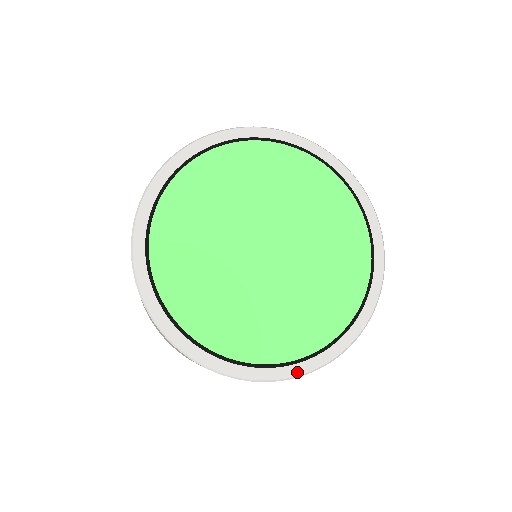
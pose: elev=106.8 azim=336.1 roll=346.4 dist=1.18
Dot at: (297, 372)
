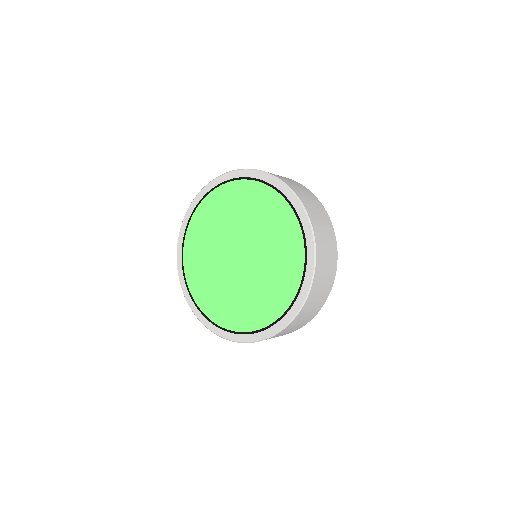
Dot at: (280, 327)
